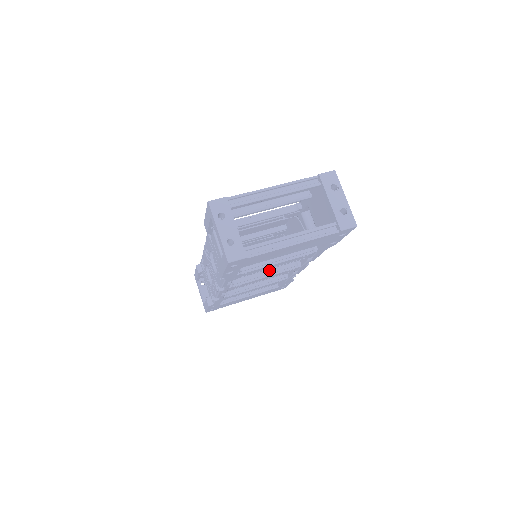
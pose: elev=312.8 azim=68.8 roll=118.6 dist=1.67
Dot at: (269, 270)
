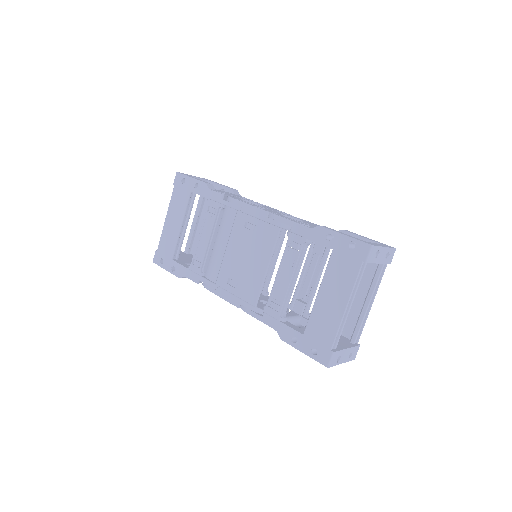
Dot at: (277, 255)
